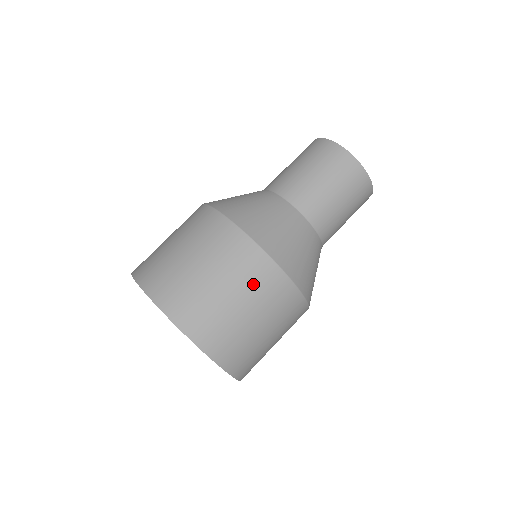
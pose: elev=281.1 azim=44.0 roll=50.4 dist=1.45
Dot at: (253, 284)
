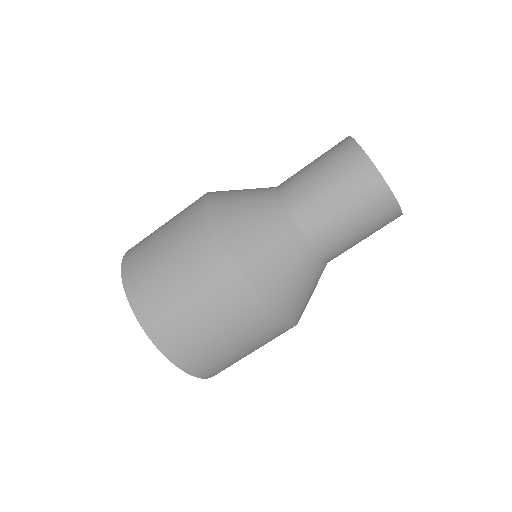
Dot at: (257, 337)
